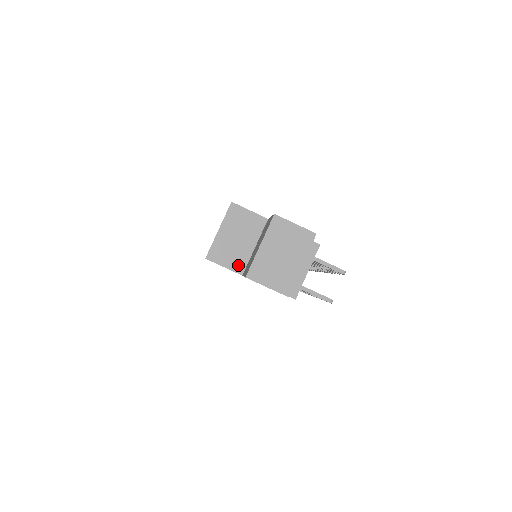
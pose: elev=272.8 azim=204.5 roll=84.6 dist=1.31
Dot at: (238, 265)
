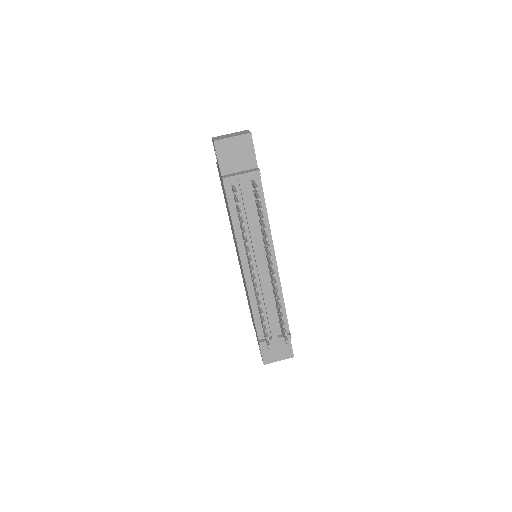
Dot at: occluded
